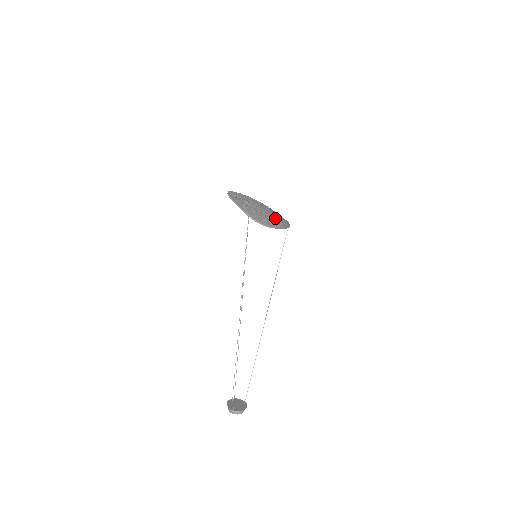
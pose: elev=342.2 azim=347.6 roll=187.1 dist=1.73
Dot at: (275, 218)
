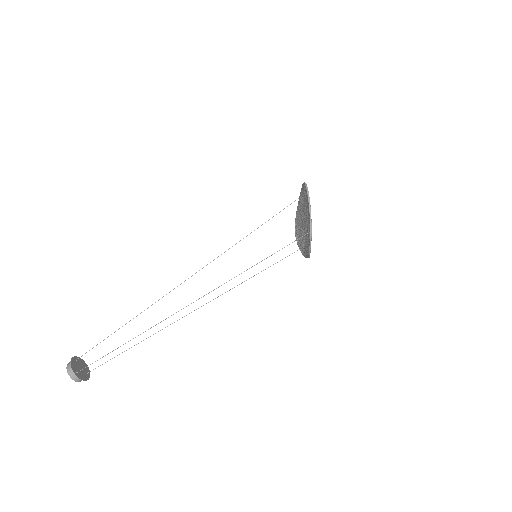
Dot at: occluded
